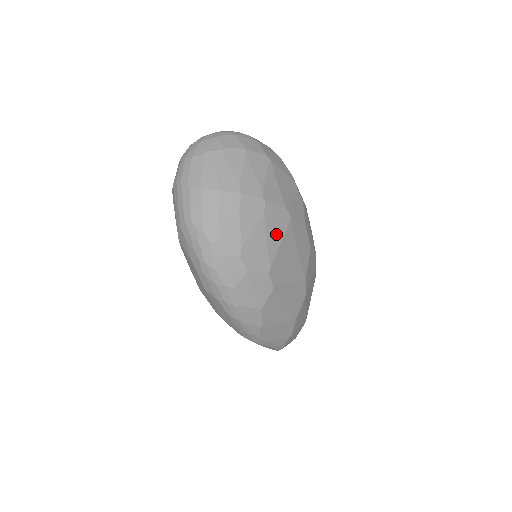
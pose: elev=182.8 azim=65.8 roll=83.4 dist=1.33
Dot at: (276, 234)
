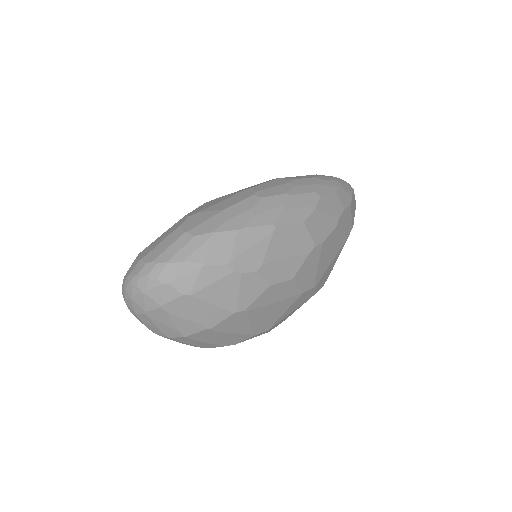
Dot at: (240, 325)
